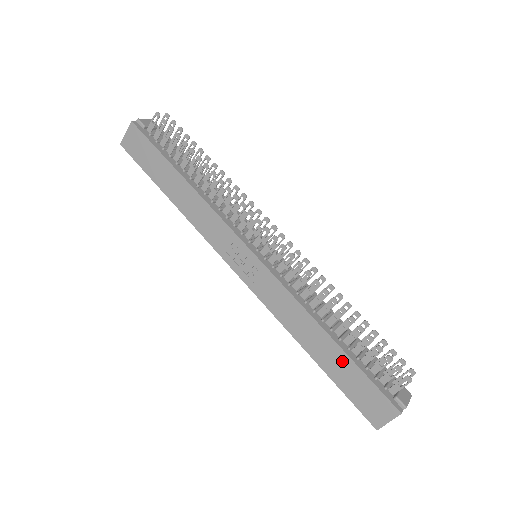
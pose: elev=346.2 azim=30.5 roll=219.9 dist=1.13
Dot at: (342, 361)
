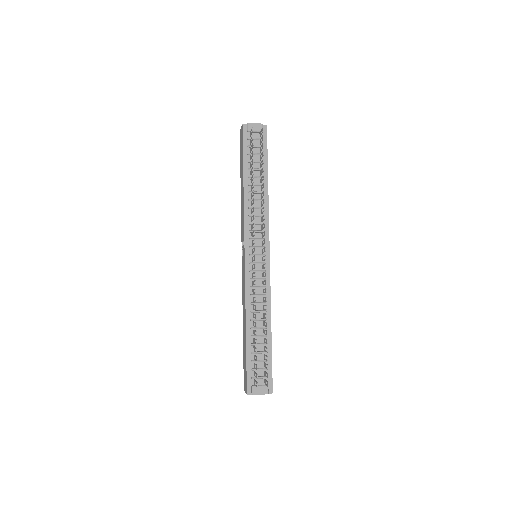
Dot at: (245, 347)
